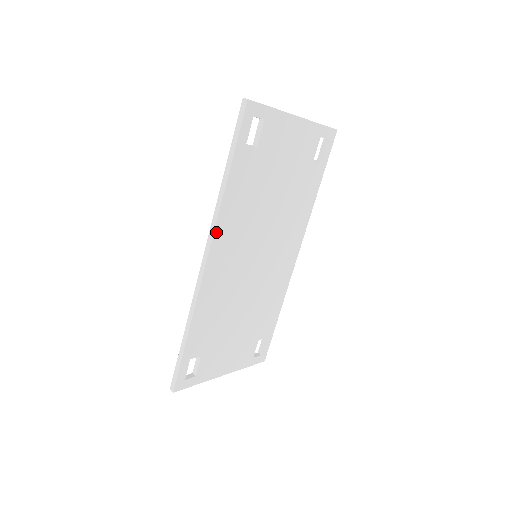
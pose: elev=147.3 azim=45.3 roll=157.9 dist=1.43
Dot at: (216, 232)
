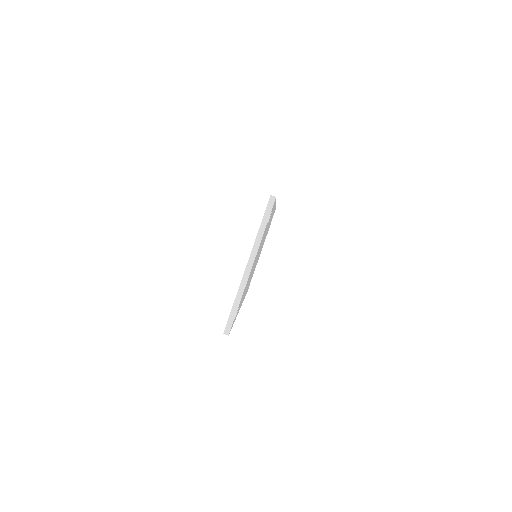
Dot at: occluded
